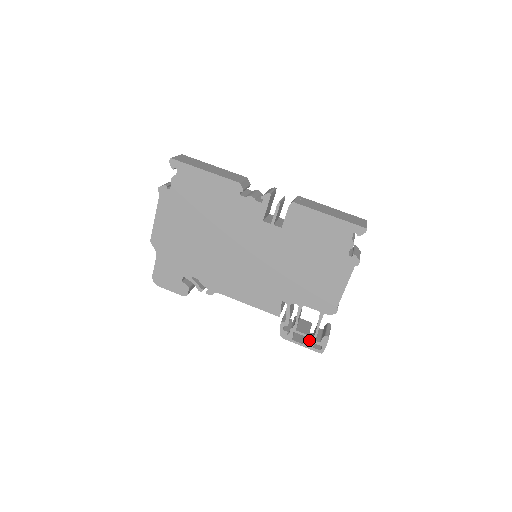
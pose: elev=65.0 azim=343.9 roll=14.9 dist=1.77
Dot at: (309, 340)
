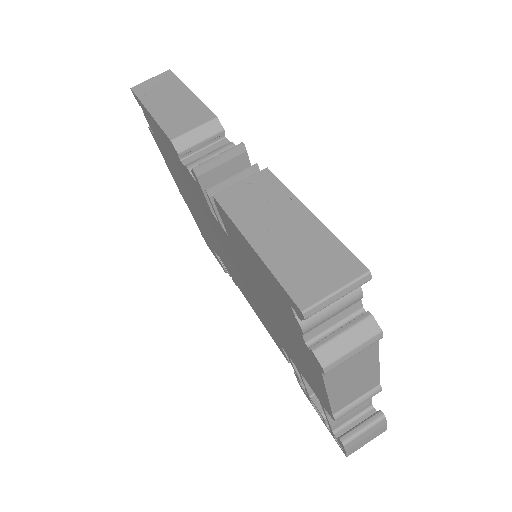
Dot at: occluded
